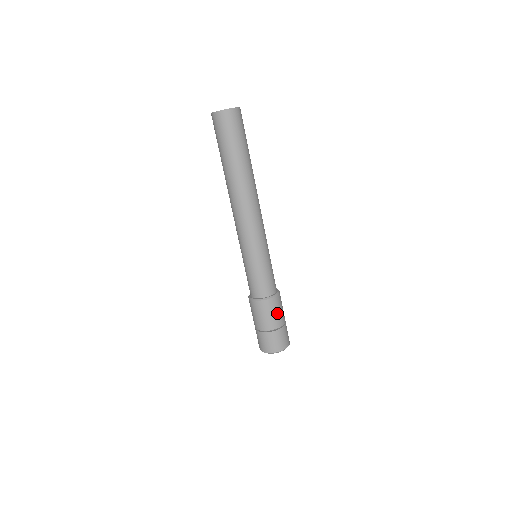
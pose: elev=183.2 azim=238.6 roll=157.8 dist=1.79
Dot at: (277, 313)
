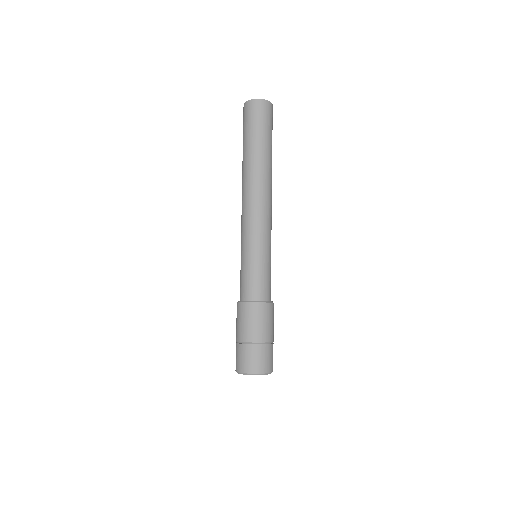
Dot at: (273, 323)
